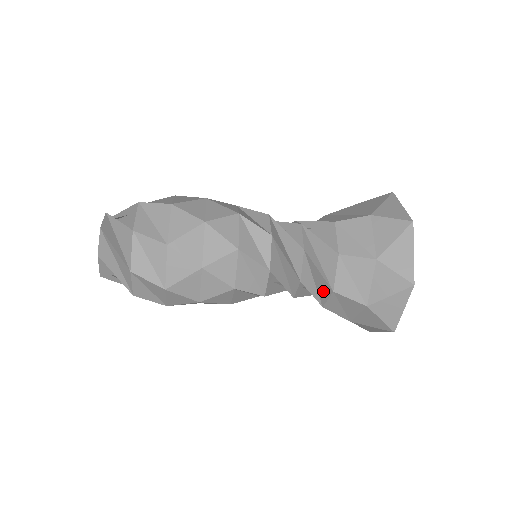
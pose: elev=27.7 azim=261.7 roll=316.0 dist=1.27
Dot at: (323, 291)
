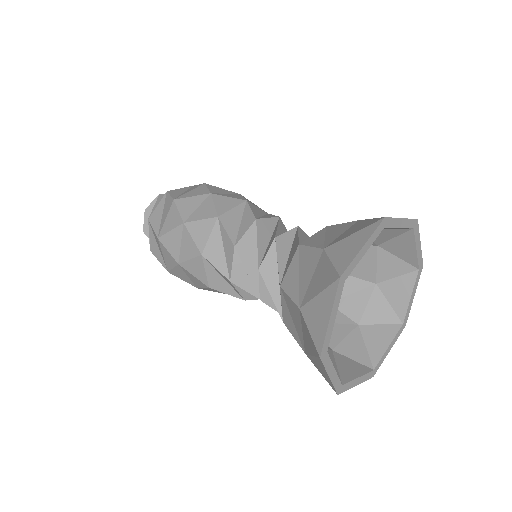
Dot at: occluded
